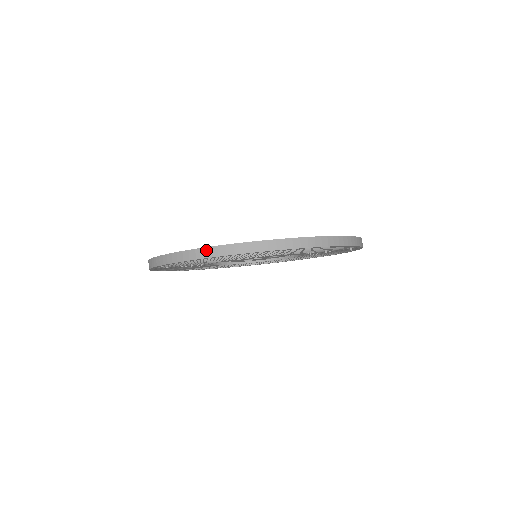
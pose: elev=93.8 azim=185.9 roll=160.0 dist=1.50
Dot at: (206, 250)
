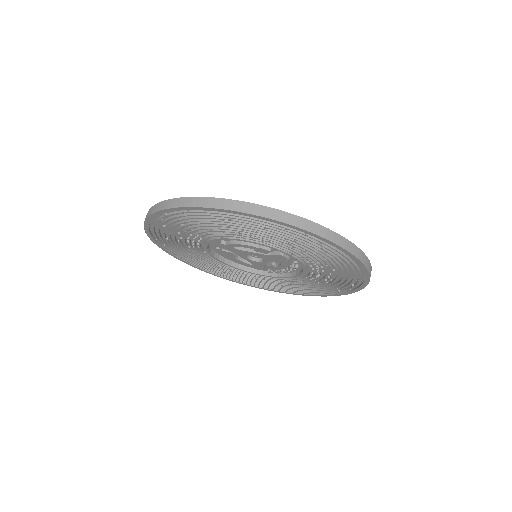
Dot at: (229, 202)
